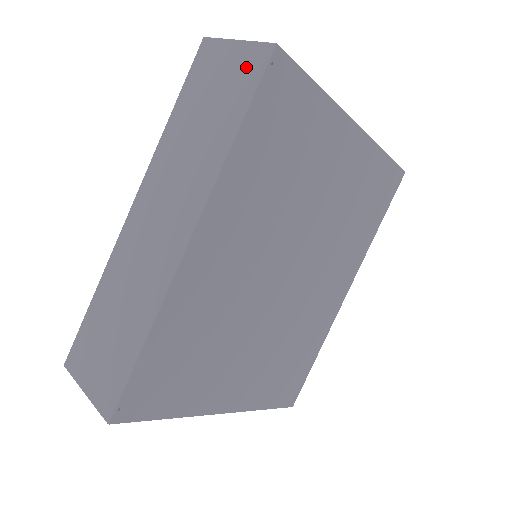
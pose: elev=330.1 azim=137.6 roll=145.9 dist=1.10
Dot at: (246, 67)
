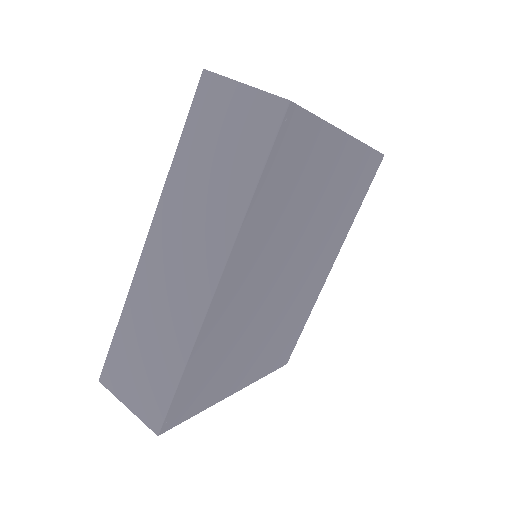
Dot at: (258, 119)
